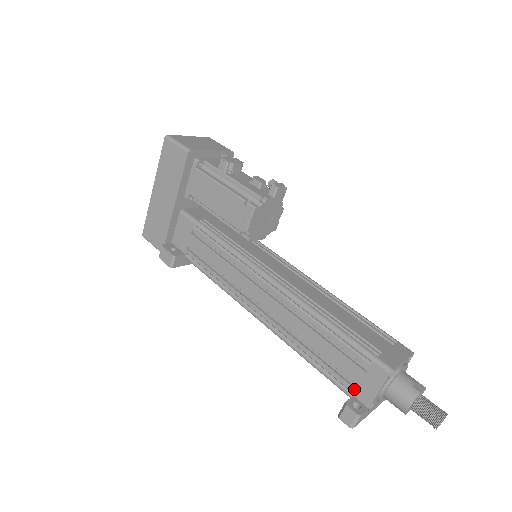
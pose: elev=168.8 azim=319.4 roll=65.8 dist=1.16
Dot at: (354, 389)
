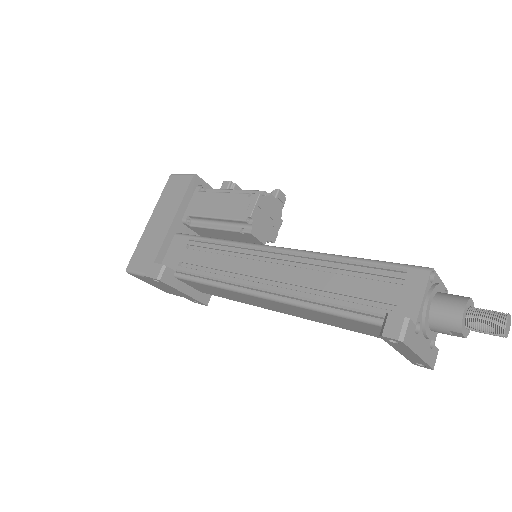
Dot at: (392, 311)
